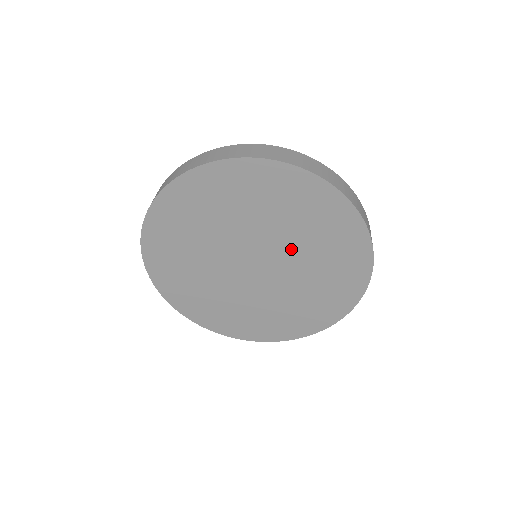
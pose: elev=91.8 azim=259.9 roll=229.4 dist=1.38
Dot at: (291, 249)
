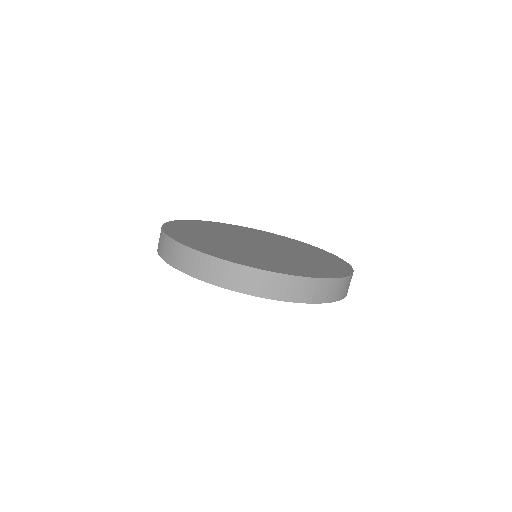
Dot at: occluded
